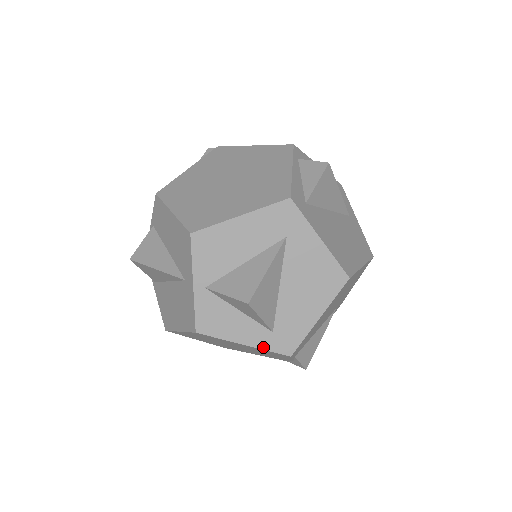
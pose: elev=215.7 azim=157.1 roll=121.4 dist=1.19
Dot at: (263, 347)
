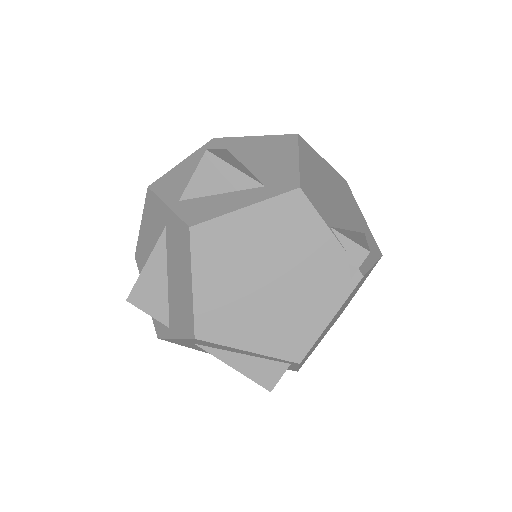
Dot at: (265, 198)
